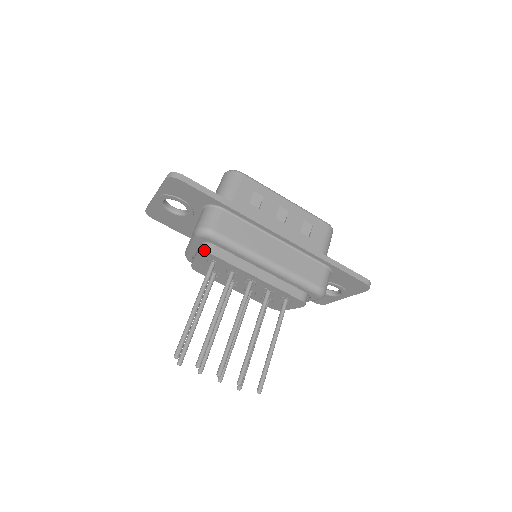
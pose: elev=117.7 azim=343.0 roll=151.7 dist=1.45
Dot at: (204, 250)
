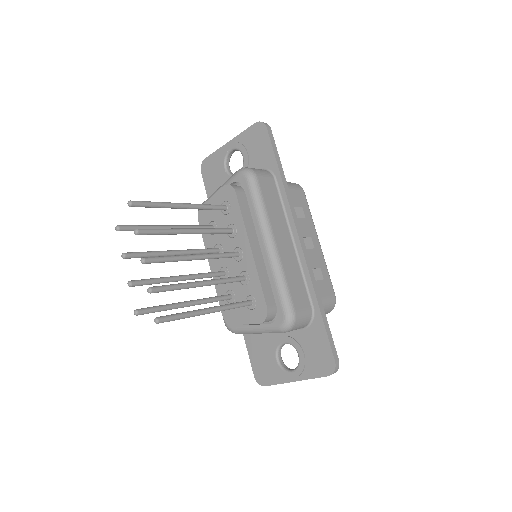
Dot at: (232, 185)
